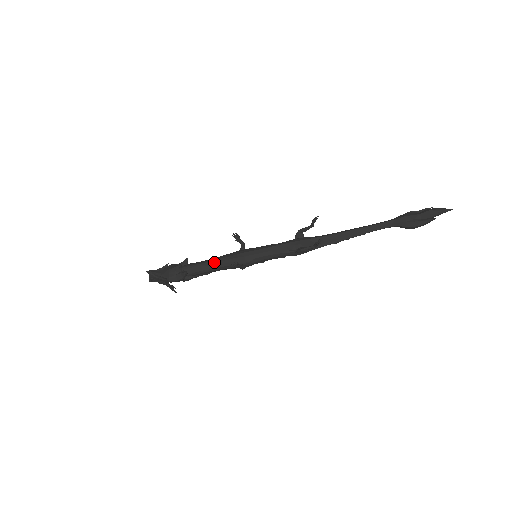
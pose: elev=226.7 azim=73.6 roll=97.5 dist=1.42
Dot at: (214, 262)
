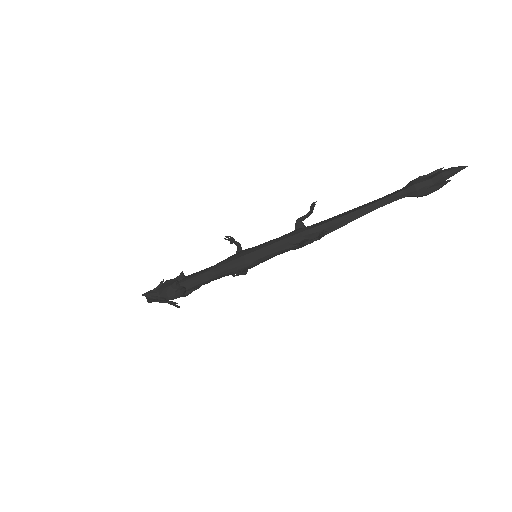
Dot at: (212, 272)
